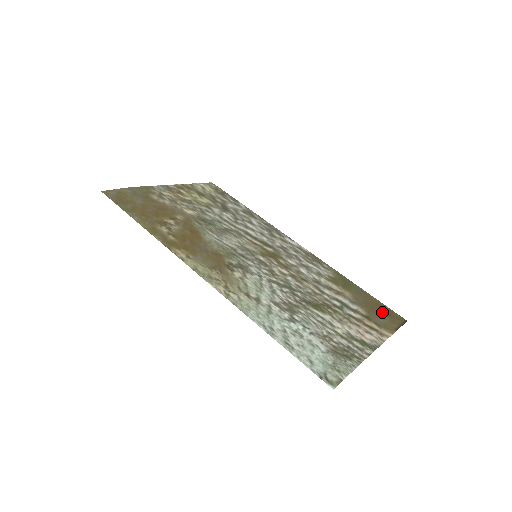
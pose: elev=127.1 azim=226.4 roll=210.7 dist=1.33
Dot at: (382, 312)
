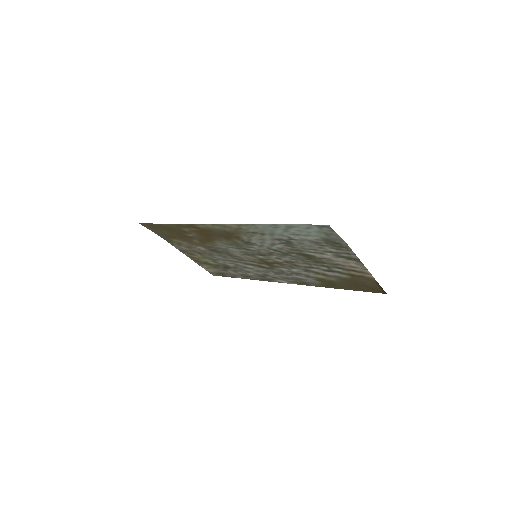
Dot at: (364, 286)
